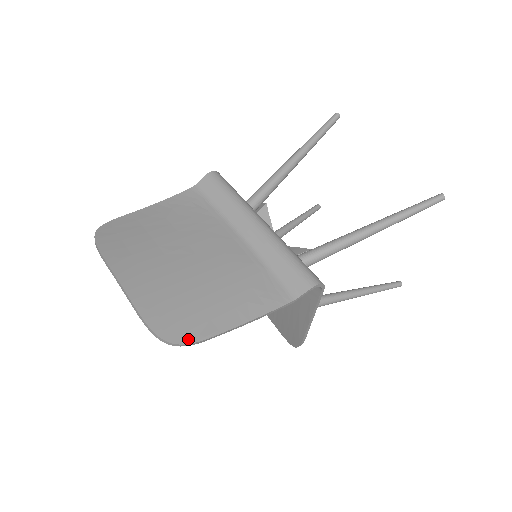
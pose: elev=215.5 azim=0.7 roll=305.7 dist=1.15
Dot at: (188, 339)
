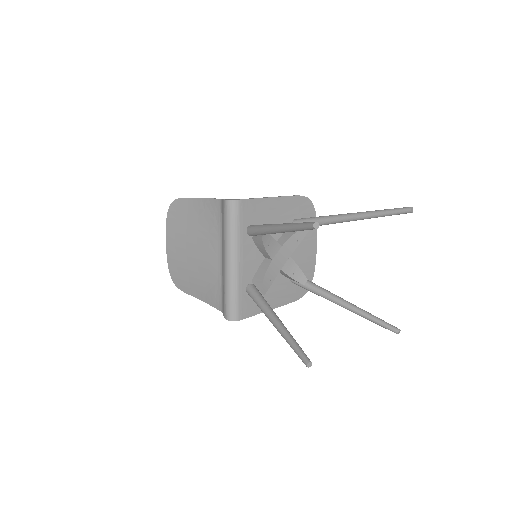
Dot at: (181, 288)
